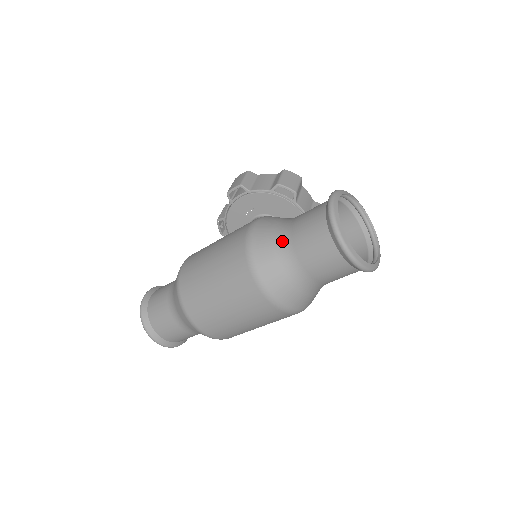
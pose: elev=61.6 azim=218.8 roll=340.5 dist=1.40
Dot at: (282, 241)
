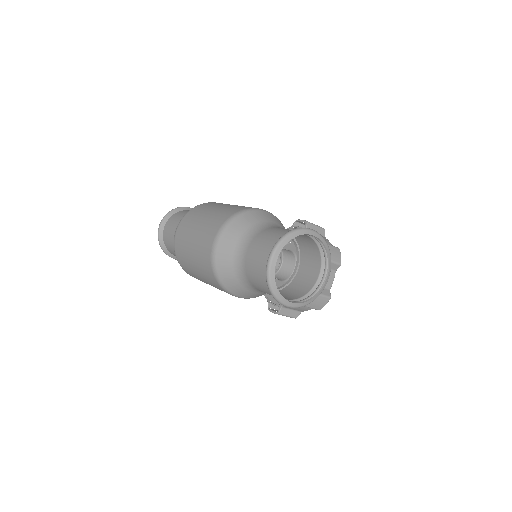
Dot at: (264, 225)
